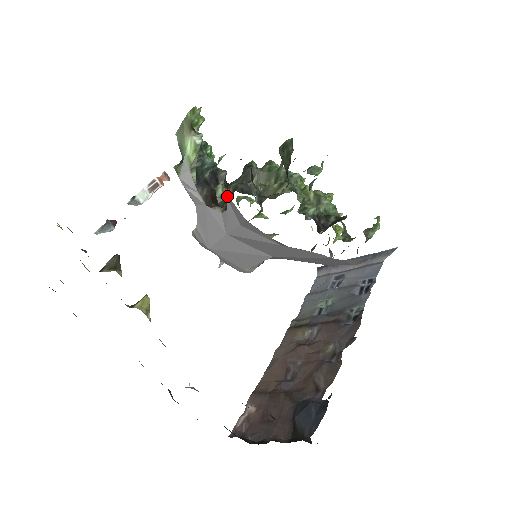
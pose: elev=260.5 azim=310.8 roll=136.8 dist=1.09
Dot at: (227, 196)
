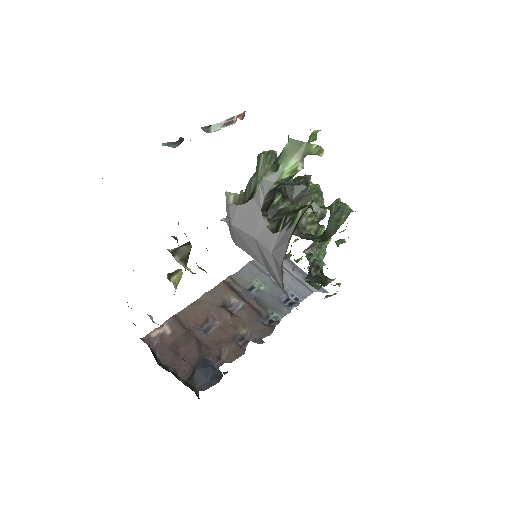
Dot at: (285, 245)
